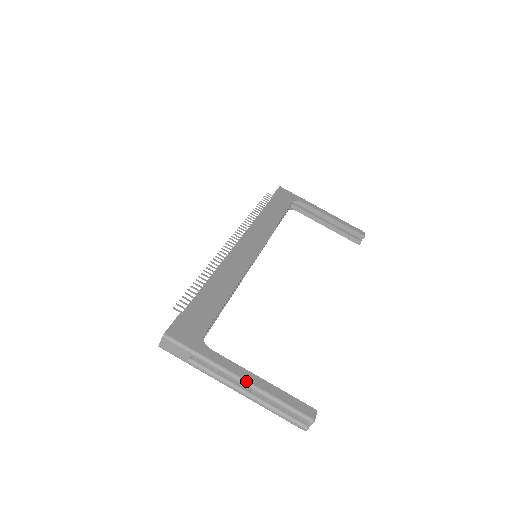
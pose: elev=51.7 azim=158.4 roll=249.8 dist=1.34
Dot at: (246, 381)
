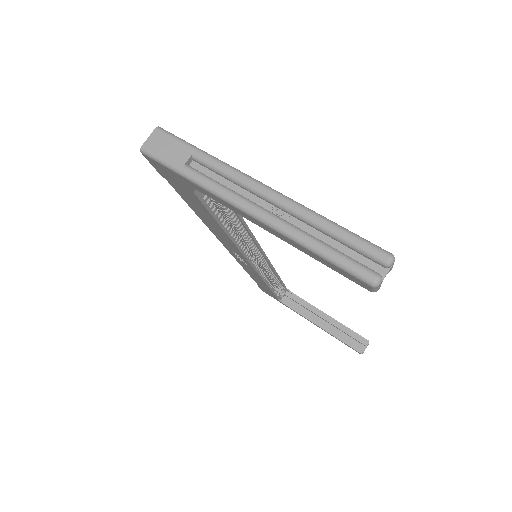
Dot at: occluded
